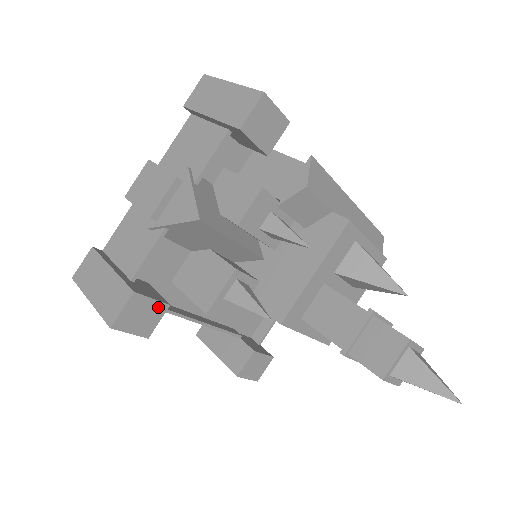
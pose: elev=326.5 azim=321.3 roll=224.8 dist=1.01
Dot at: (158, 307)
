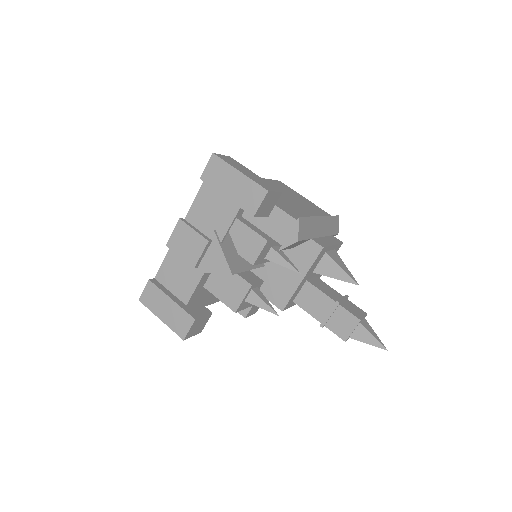
Dot at: (206, 317)
